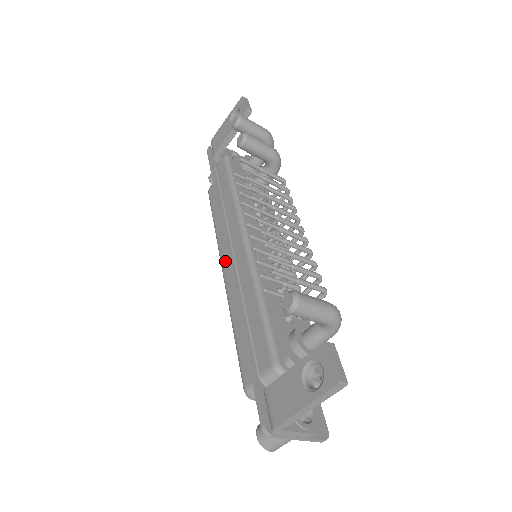
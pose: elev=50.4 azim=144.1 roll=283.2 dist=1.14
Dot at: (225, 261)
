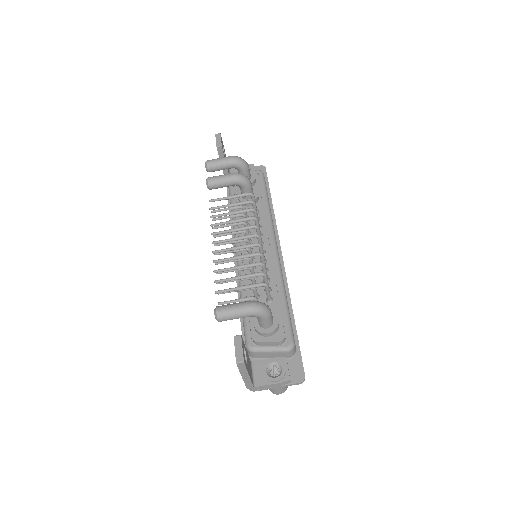
Dot at: occluded
